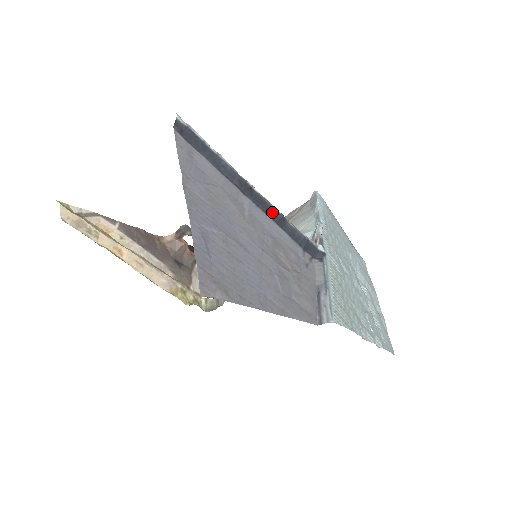
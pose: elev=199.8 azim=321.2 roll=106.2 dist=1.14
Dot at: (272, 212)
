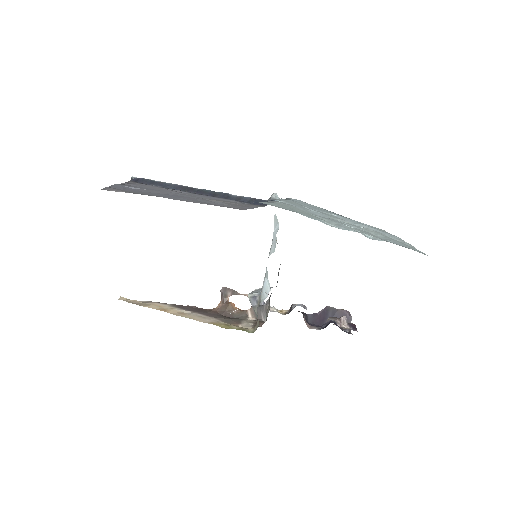
Dot at: (215, 194)
